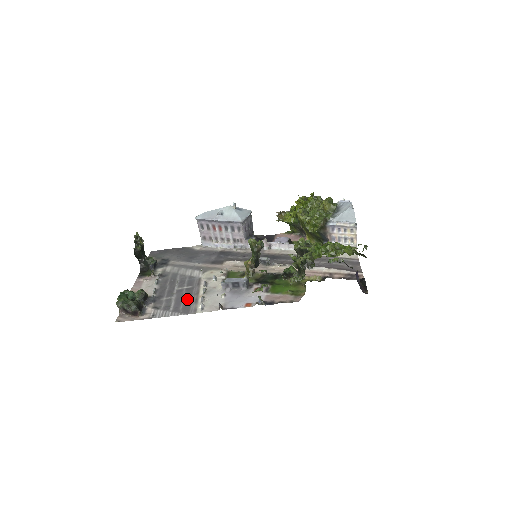
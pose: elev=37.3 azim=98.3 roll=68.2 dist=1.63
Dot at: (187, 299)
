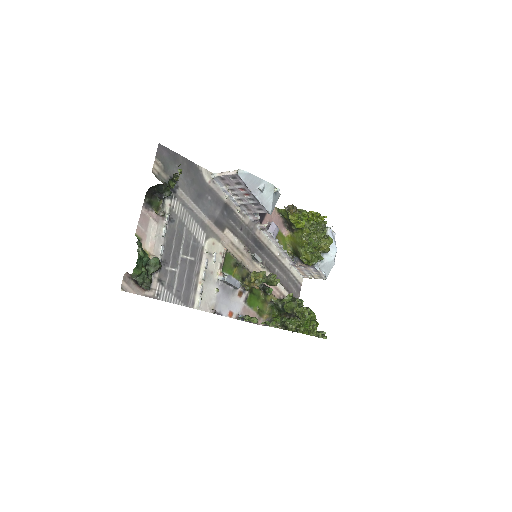
Dot at: (189, 281)
